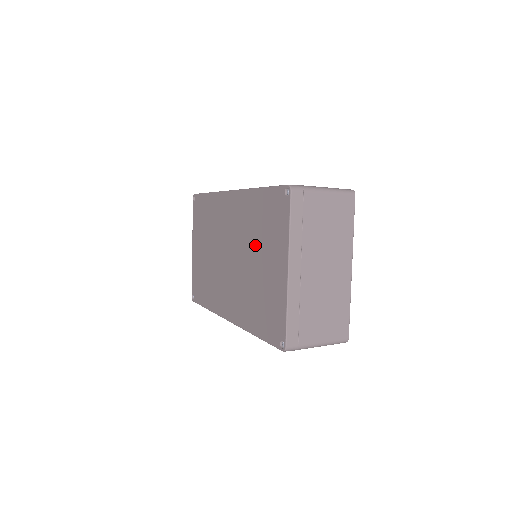
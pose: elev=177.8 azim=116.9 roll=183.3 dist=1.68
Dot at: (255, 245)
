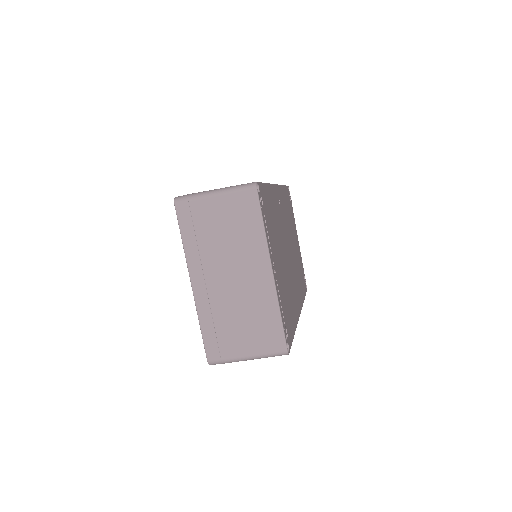
Dot at: occluded
